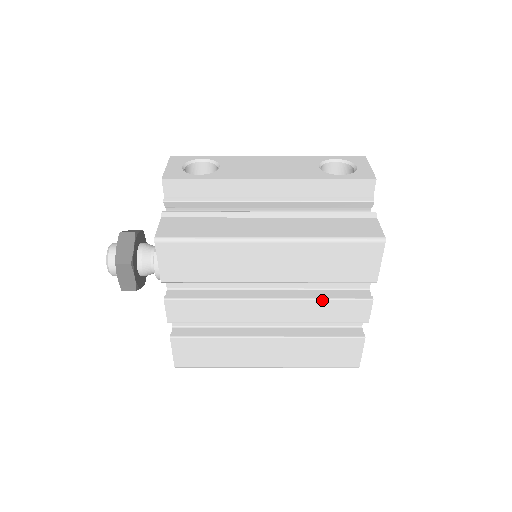
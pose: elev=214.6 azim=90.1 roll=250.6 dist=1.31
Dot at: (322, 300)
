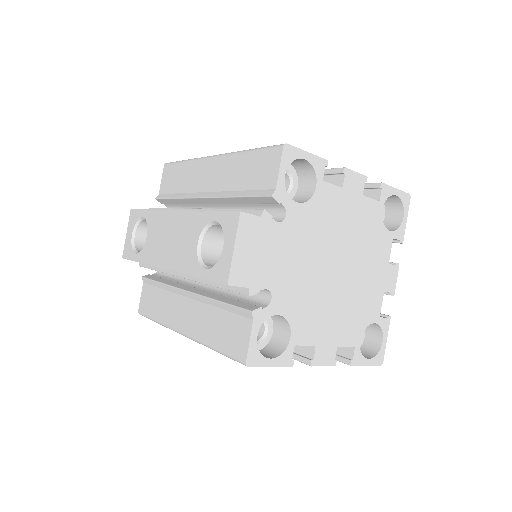
Dot at: occluded
